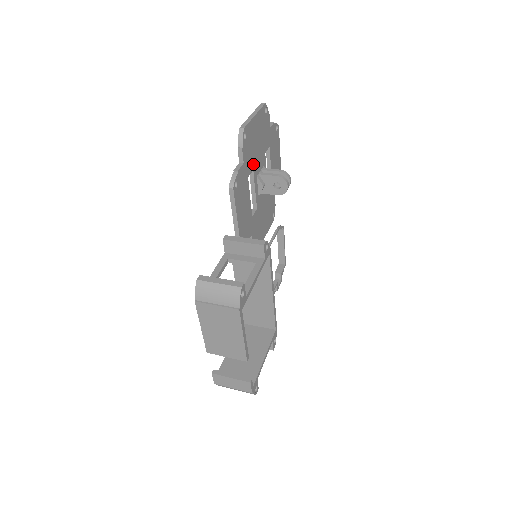
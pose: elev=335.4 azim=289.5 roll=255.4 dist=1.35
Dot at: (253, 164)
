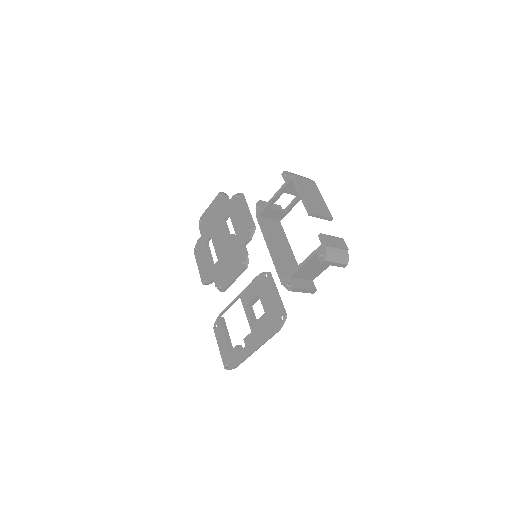
Dot at: occluded
